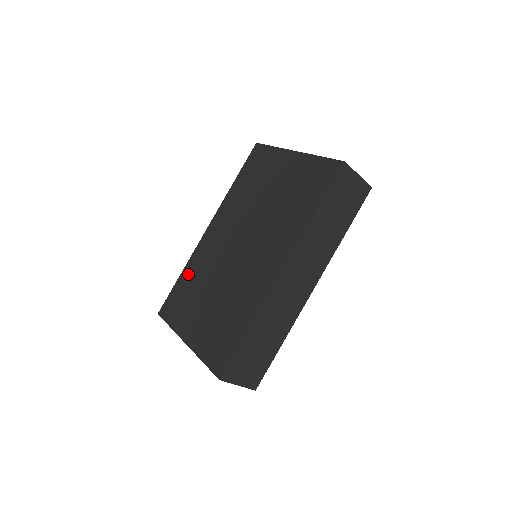
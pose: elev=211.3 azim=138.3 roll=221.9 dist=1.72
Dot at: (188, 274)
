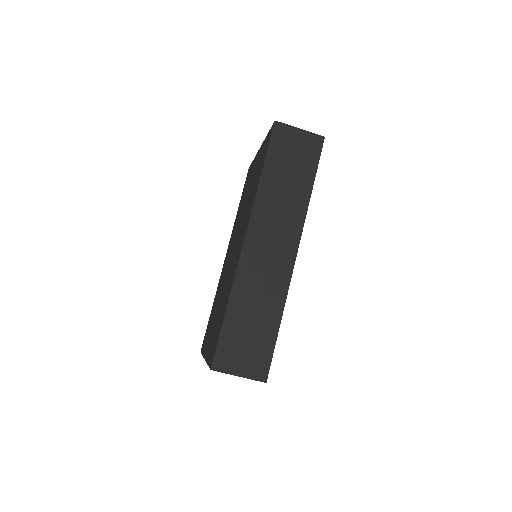
Dot at: (214, 302)
